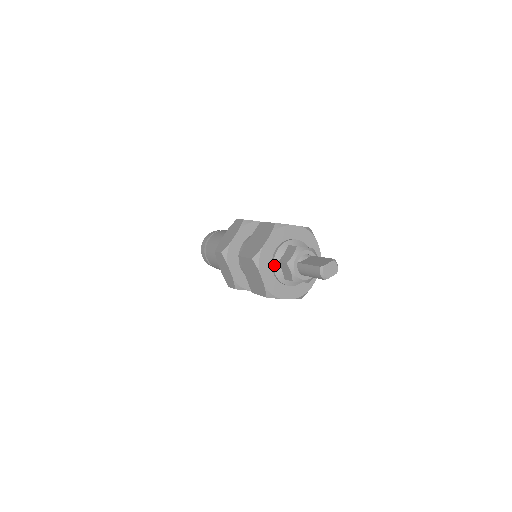
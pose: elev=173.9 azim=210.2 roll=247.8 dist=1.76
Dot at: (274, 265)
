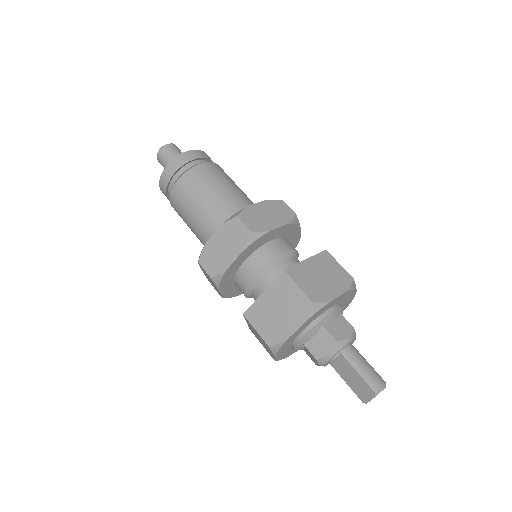
Dot at: occluded
